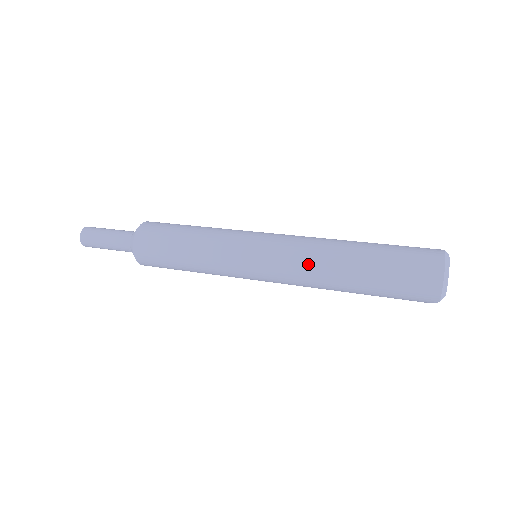
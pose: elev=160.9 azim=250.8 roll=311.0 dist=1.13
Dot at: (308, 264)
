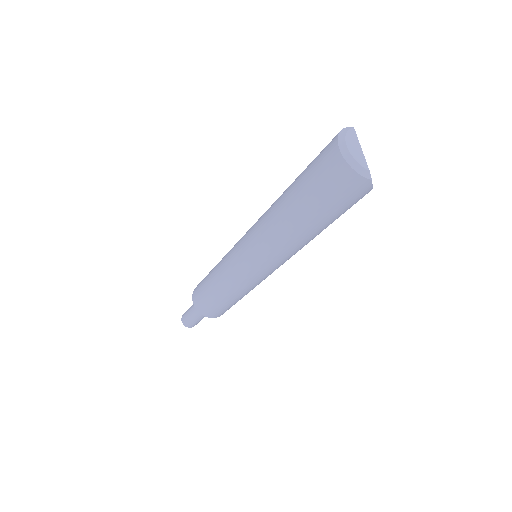
Dot at: (268, 237)
